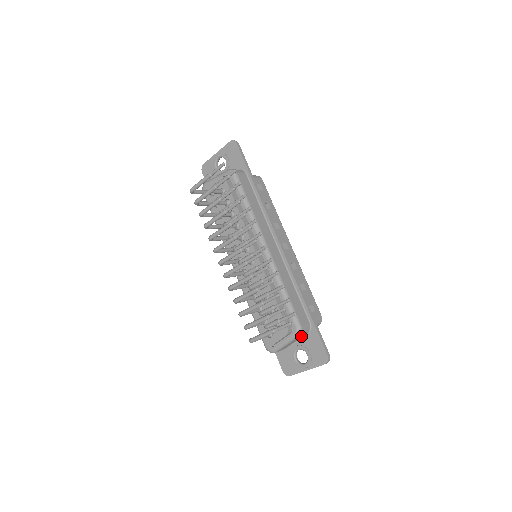
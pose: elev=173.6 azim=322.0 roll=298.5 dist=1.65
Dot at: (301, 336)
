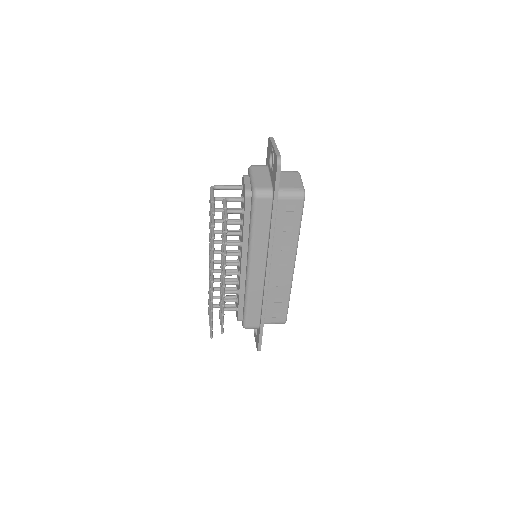
Dot at: occluded
